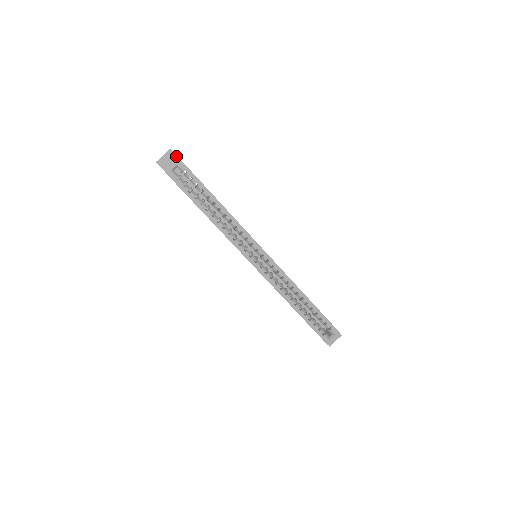
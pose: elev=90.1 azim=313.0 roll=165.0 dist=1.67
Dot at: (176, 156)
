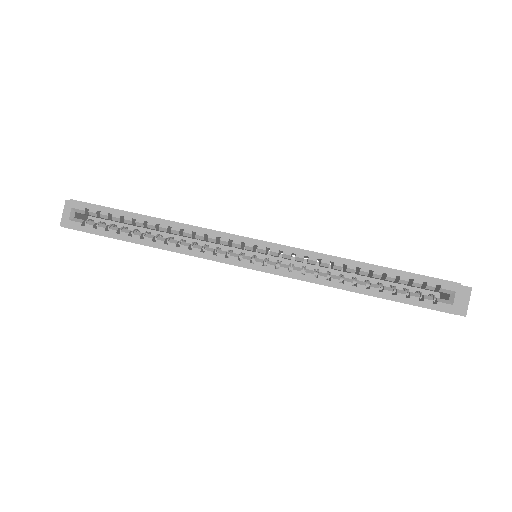
Dot at: occluded
